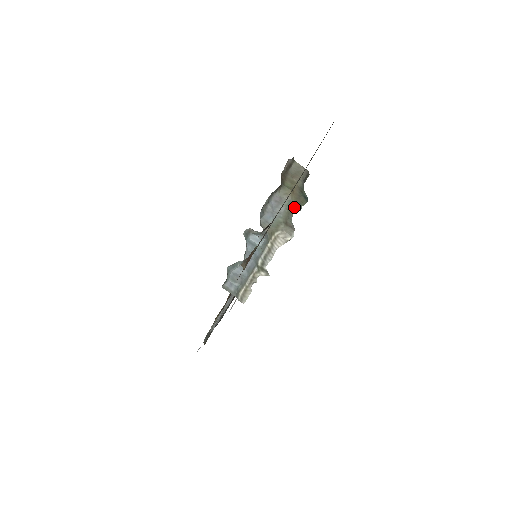
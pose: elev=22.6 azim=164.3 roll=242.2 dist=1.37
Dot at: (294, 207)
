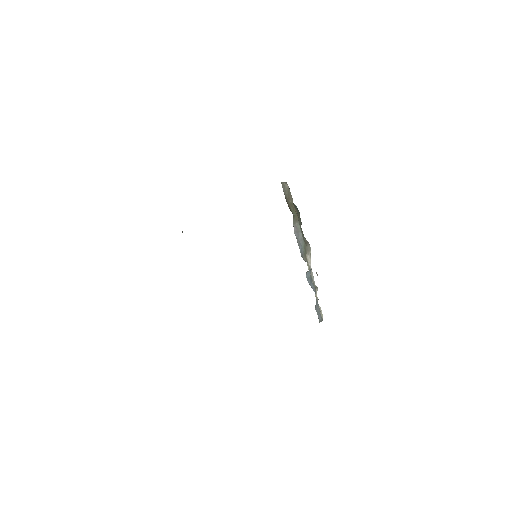
Dot at: (300, 225)
